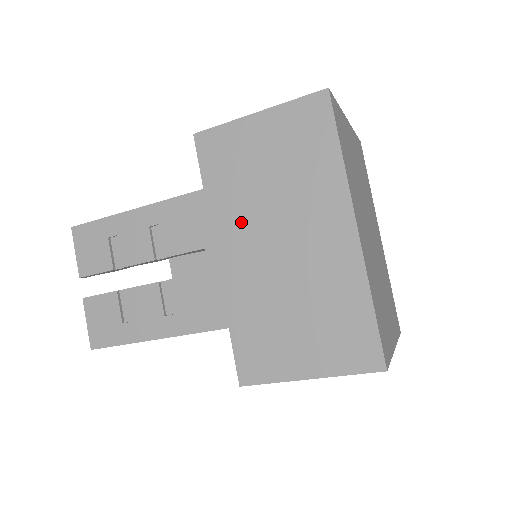
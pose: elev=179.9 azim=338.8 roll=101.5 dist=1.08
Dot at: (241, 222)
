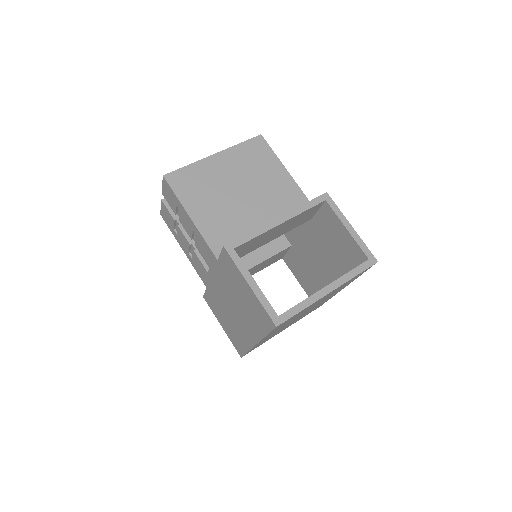
Dot at: (224, 286)
